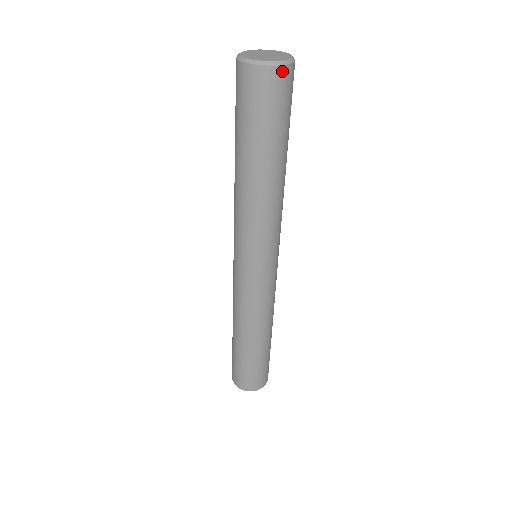
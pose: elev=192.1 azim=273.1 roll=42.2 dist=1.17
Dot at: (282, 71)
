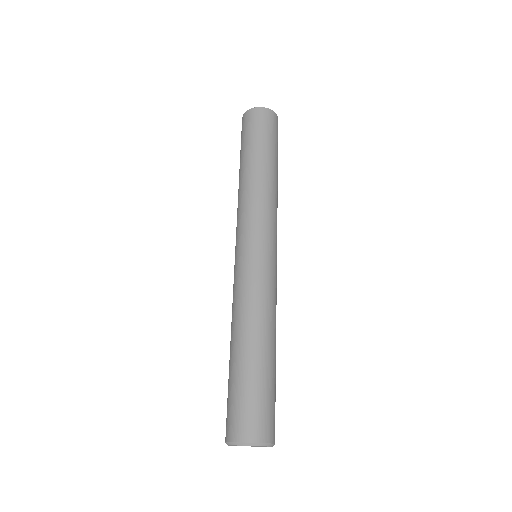
Dot at: (271, 112)
